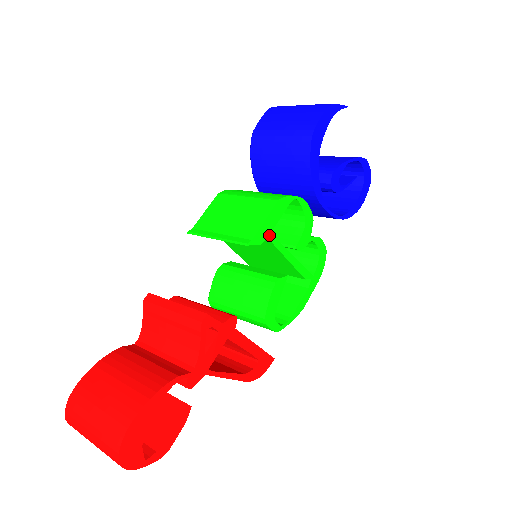
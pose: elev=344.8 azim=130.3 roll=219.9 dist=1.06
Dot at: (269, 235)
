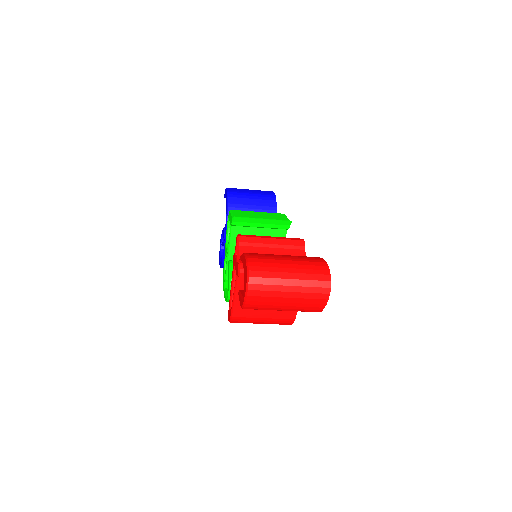
Dot at: (286, 229)
